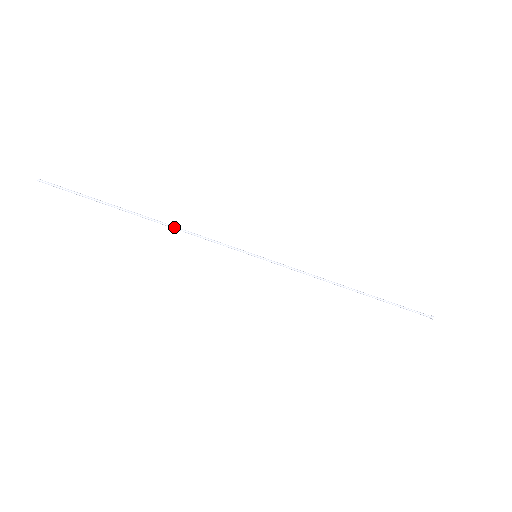
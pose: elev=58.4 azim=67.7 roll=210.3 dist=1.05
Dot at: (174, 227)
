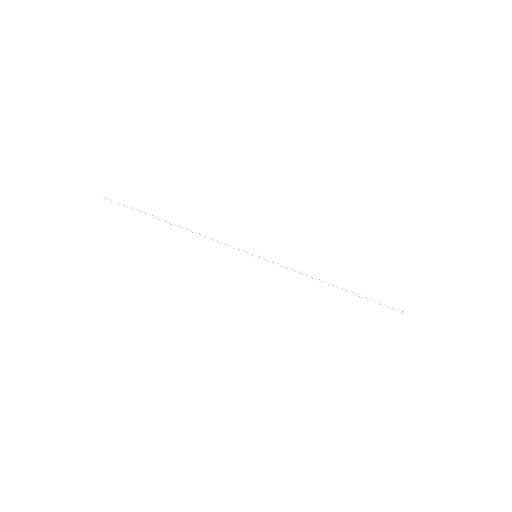
Dot at: (194, 232)
